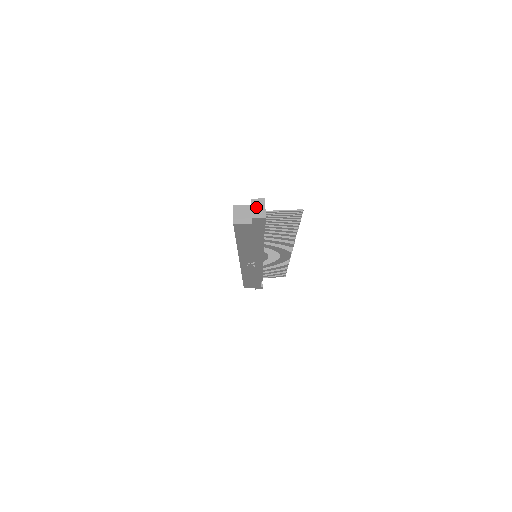
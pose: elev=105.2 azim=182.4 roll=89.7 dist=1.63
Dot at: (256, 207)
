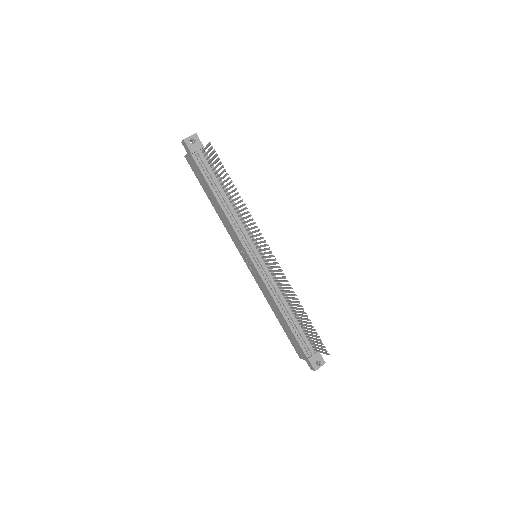
Dot at: occluded
